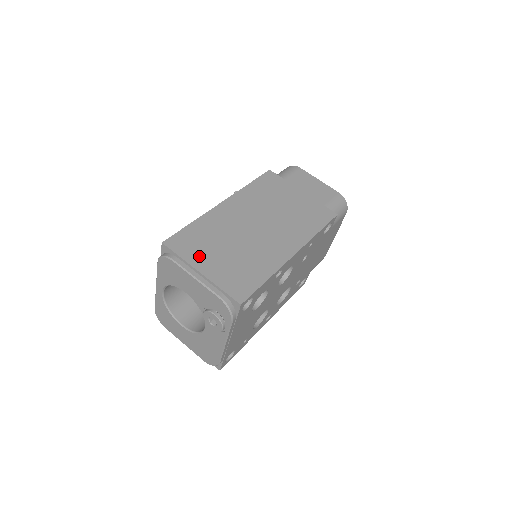
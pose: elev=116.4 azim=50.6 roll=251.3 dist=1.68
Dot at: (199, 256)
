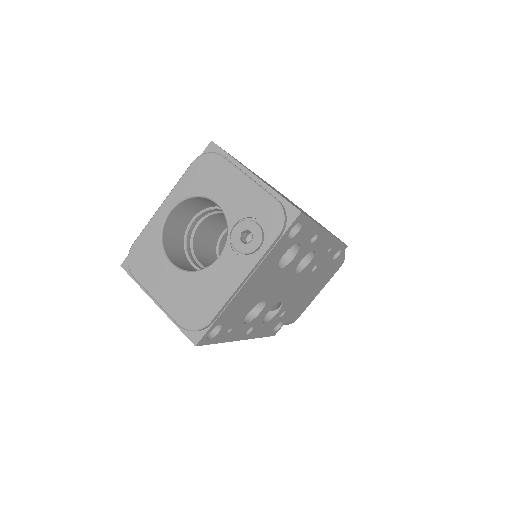
Dot at: occluded
